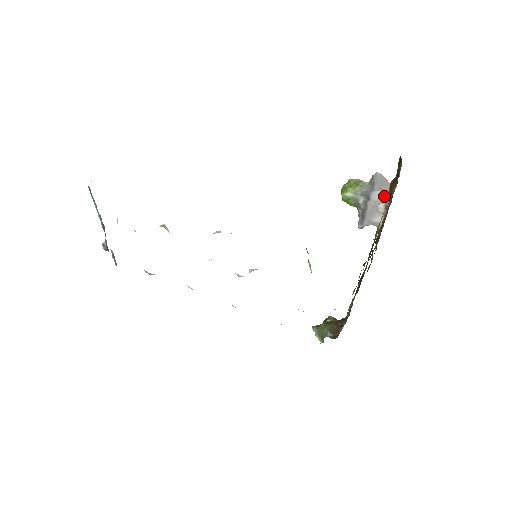
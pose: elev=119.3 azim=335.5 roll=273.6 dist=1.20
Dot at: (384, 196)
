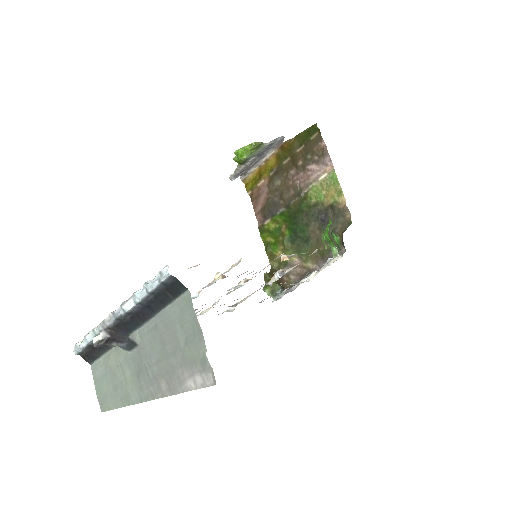
Dot at: (270, 152)
